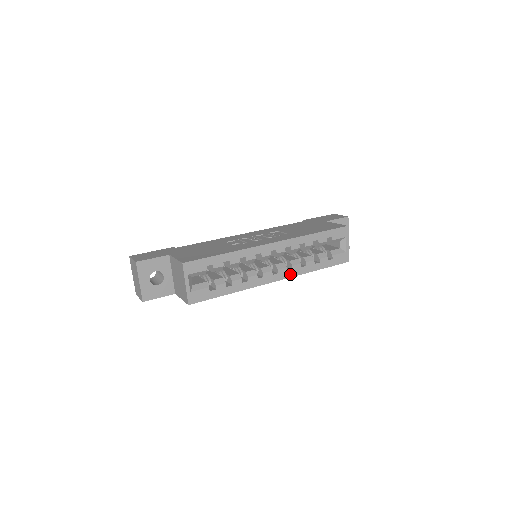
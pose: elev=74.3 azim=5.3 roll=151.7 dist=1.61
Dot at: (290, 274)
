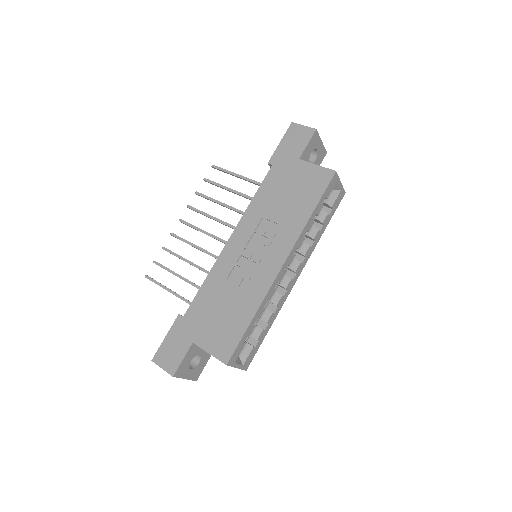
Dot at: (305, 262)
